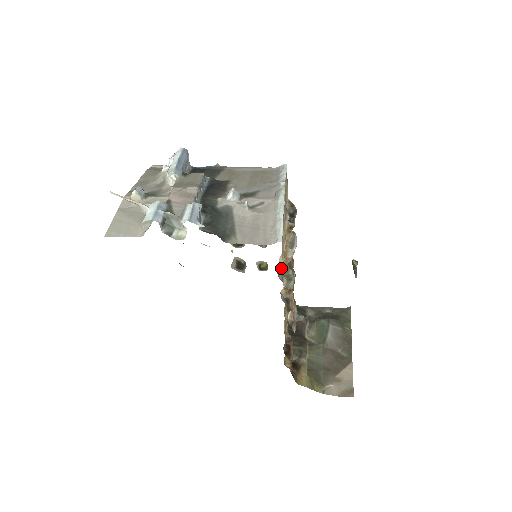
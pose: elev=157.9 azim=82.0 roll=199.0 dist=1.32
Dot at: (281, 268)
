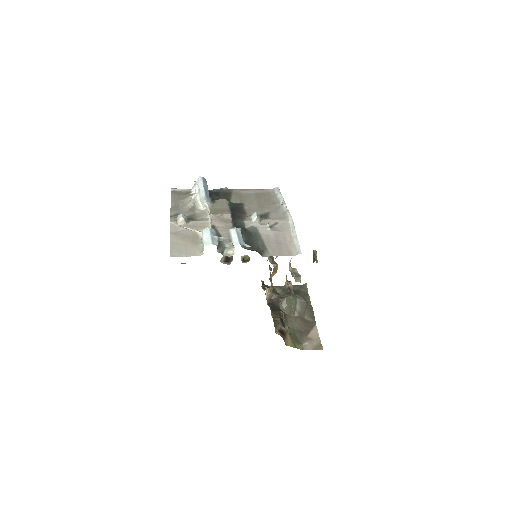
Dot at: (289, 268)
